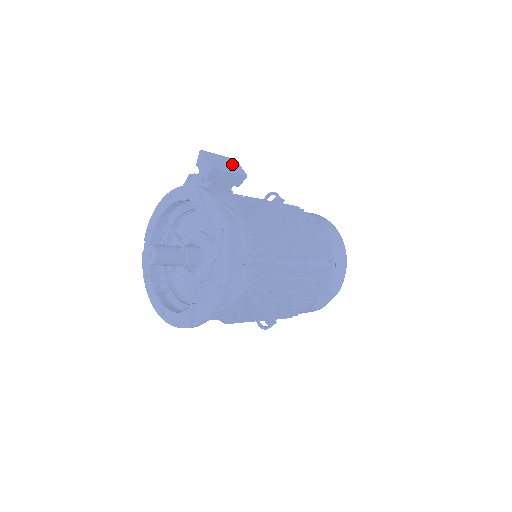
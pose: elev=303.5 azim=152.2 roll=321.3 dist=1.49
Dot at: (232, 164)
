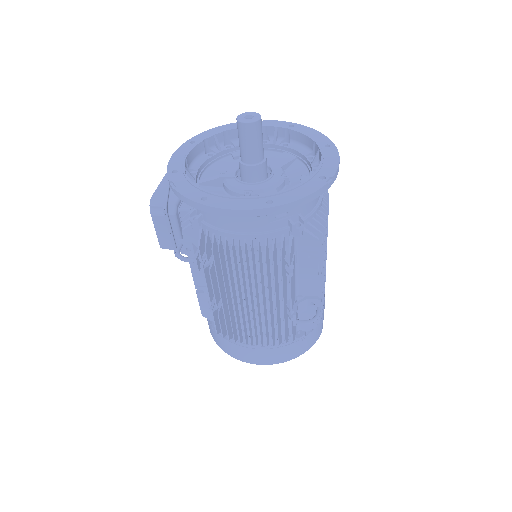
Dot at: occluded
